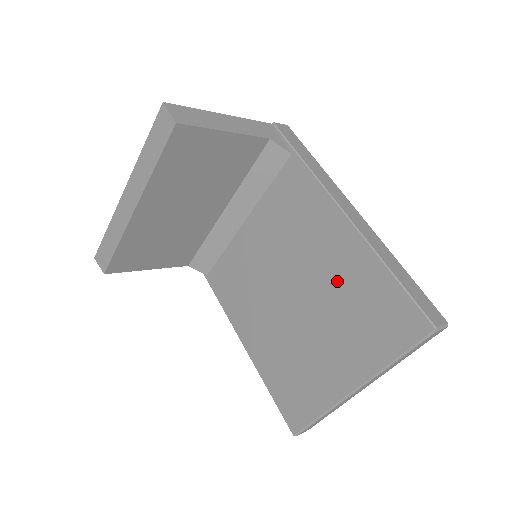
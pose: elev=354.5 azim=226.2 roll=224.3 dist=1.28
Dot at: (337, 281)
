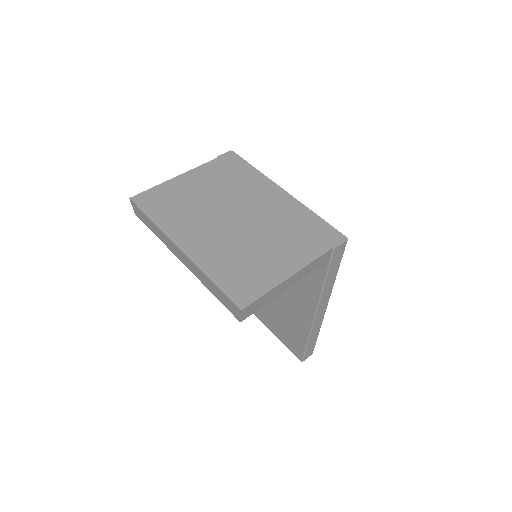
Dot at: (286, 310)
